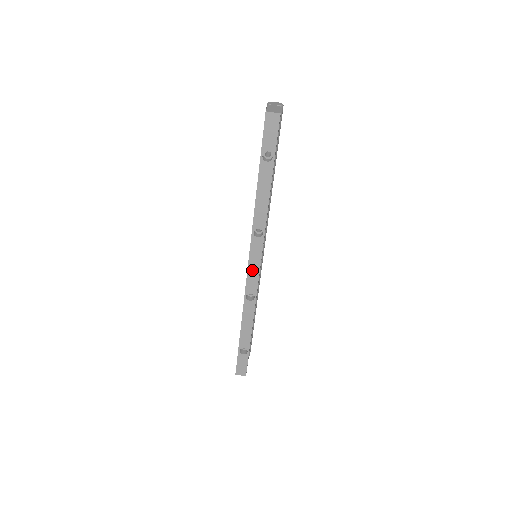
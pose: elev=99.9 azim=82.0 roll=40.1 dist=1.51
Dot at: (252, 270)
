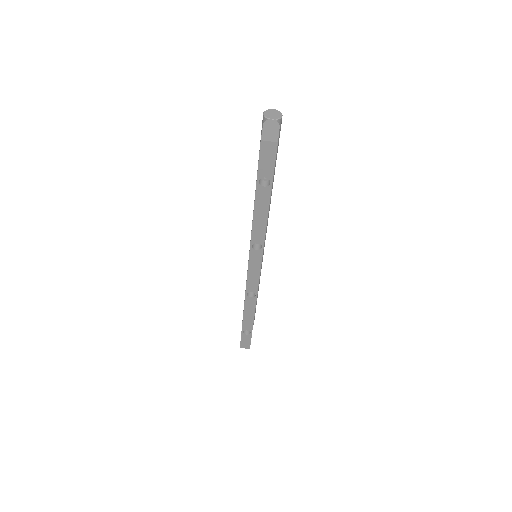
Dot at: (252, 275)
